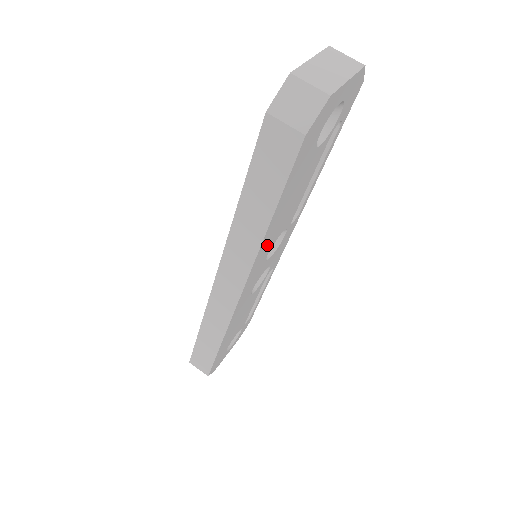
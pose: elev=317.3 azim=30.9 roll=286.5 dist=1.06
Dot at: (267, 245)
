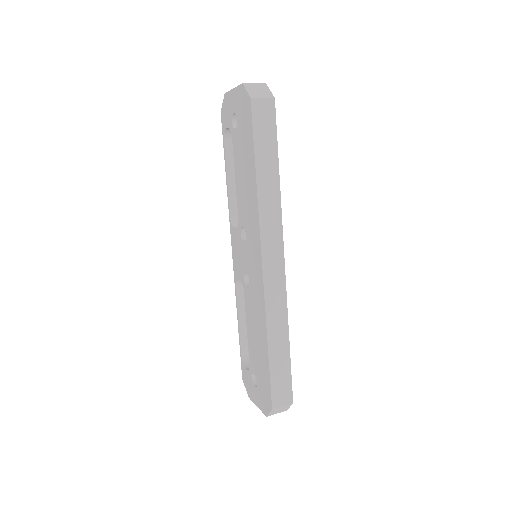
Dot at: occluded
